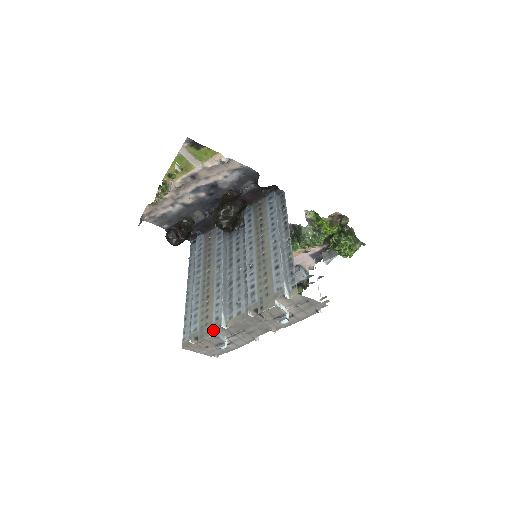
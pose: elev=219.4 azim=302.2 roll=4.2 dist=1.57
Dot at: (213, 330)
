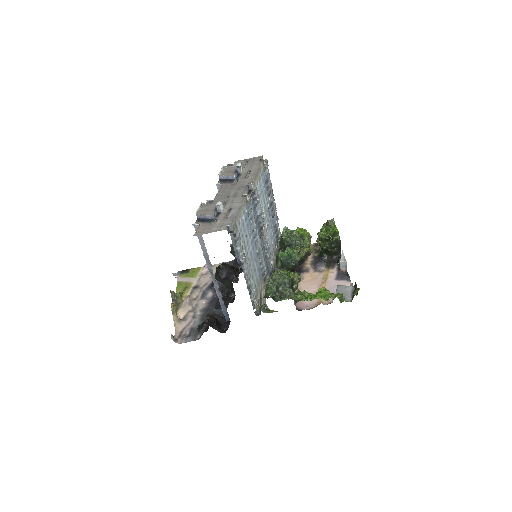
Dot at: occluded
